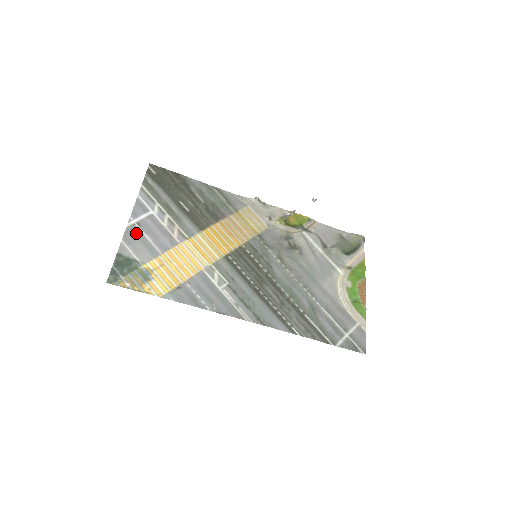
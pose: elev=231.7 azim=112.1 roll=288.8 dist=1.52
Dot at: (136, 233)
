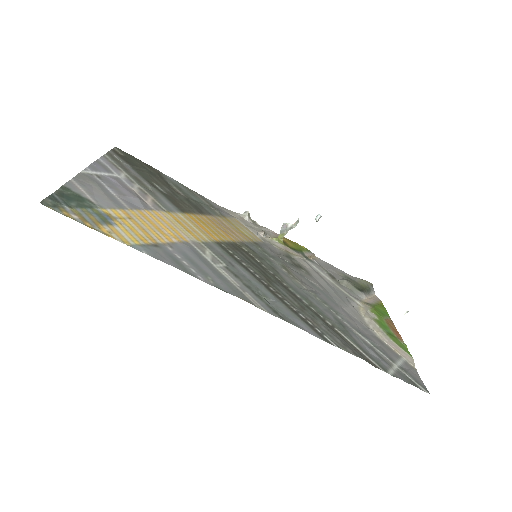
Dot at: (94, 181)
